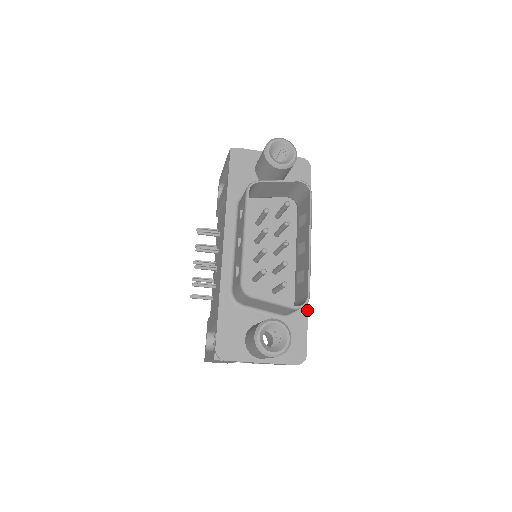
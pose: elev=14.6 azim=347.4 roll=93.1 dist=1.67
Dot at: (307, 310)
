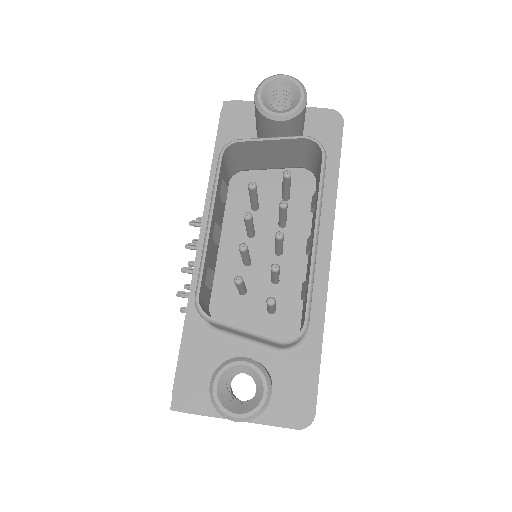
Dot at: (321, 342)
